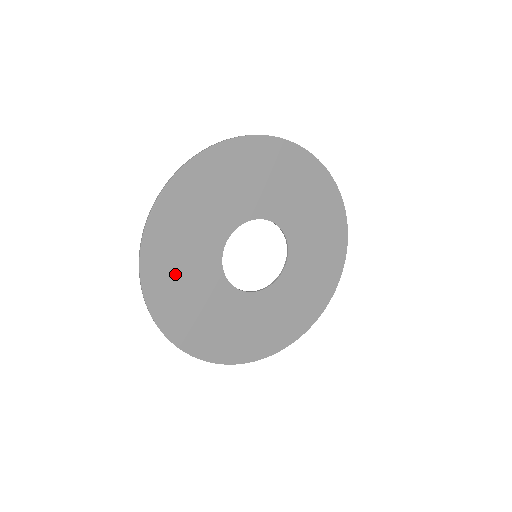
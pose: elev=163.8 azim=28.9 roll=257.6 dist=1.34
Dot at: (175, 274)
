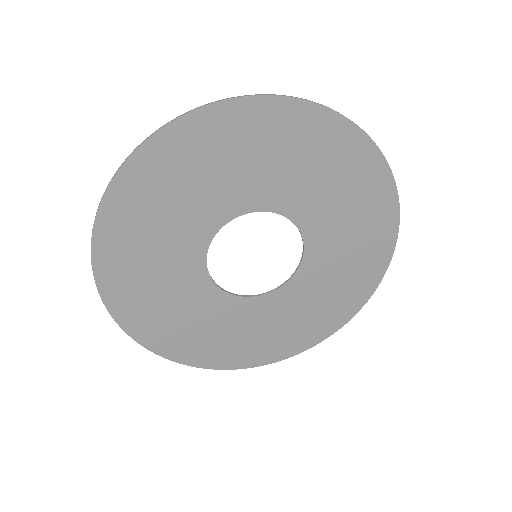
Dot at: (140, 252)
